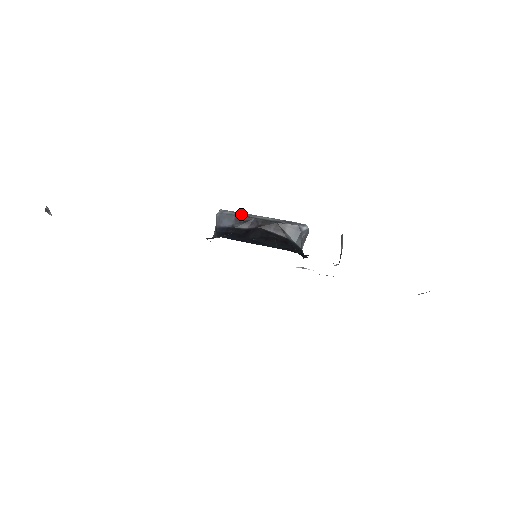
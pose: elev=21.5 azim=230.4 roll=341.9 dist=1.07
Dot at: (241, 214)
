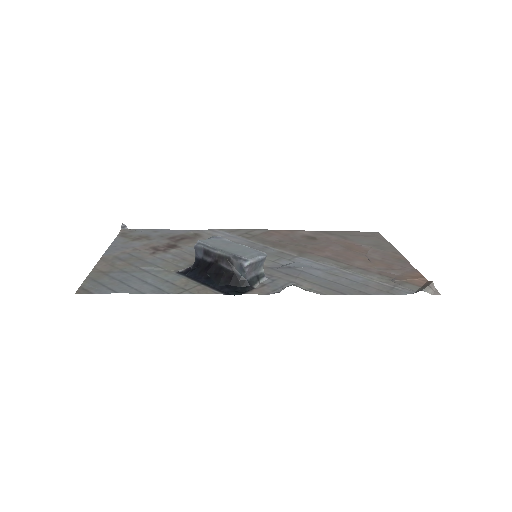
Dot at: (207, 248)
